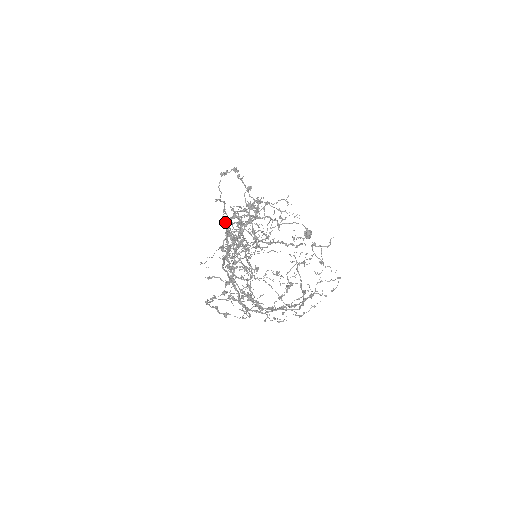
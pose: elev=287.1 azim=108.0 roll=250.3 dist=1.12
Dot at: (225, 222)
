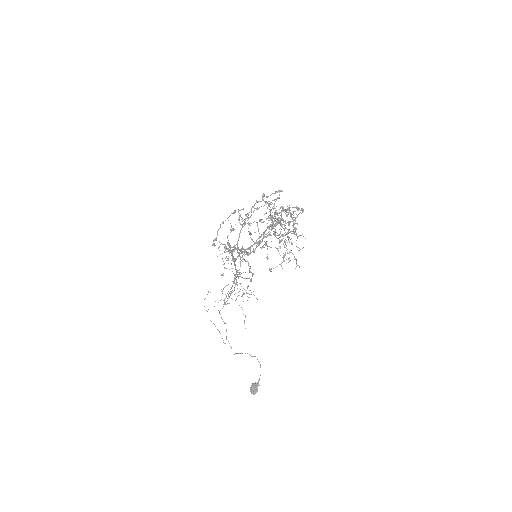
Dot at: occluded
